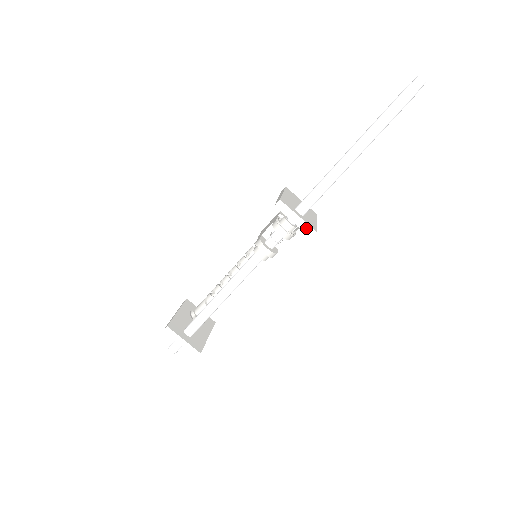
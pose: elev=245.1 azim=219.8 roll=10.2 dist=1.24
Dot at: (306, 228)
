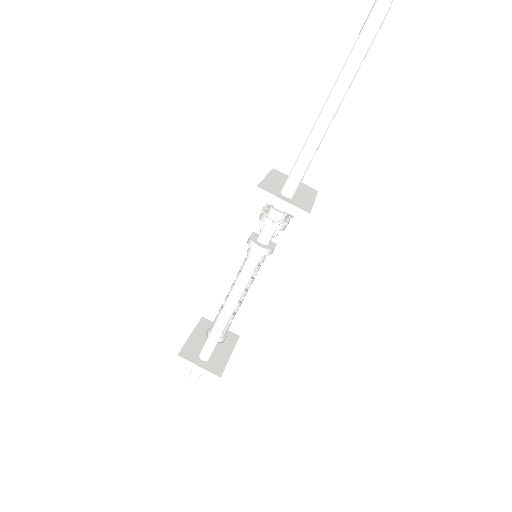
Dot at: (296, 212)
